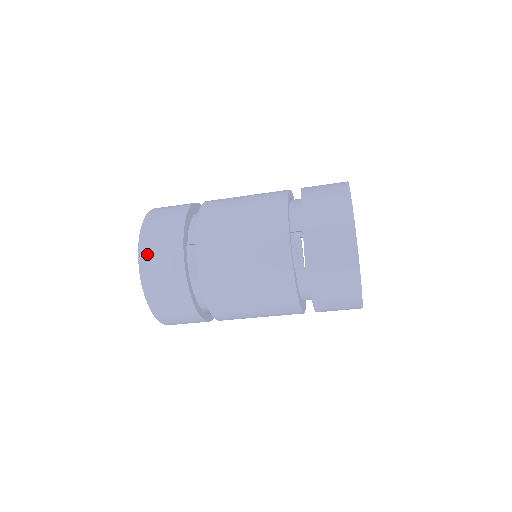
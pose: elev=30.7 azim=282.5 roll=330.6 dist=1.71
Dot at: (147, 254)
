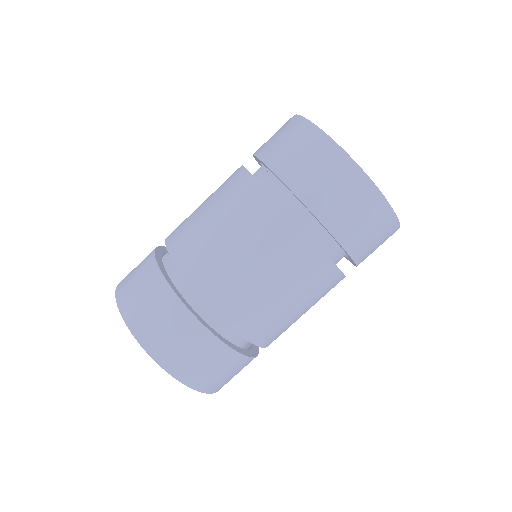
Dot at: occluded
